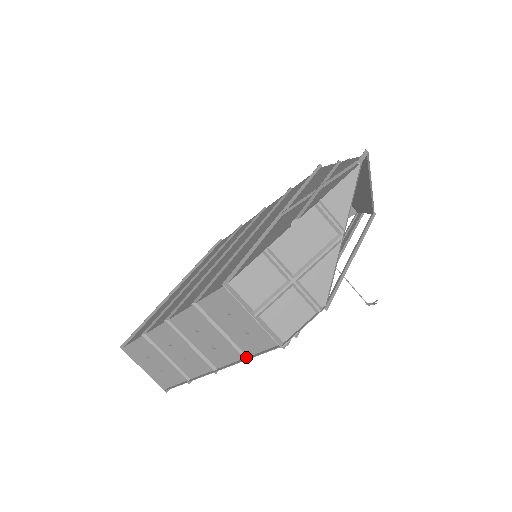
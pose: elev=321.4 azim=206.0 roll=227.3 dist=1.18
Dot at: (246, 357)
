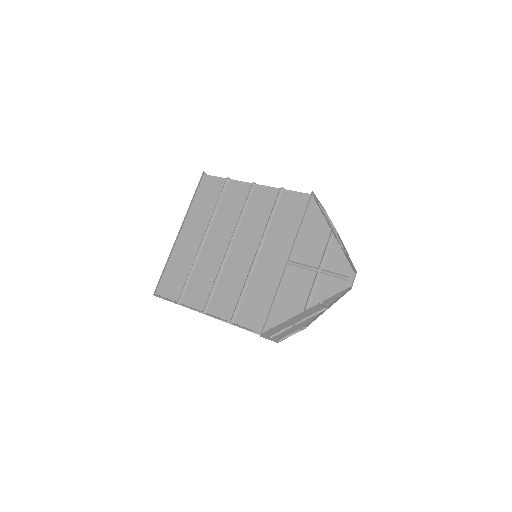
Dot at: (251, 330)
